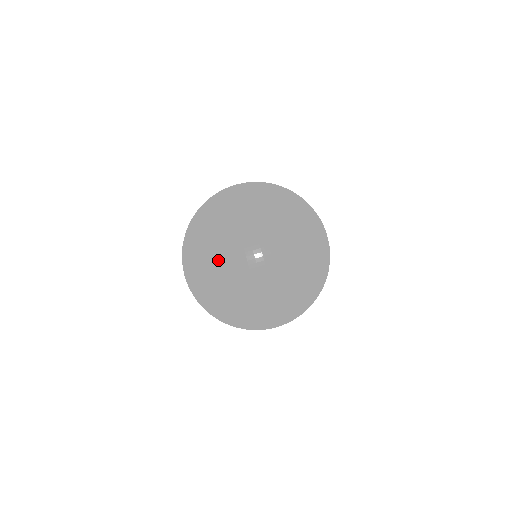
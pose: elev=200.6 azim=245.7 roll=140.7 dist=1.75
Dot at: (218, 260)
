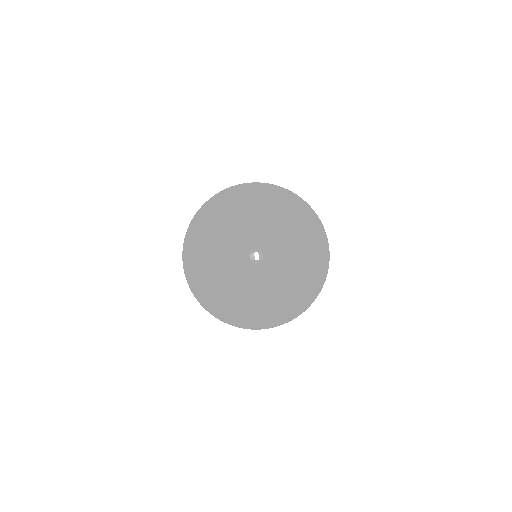
Dot at: occluded
